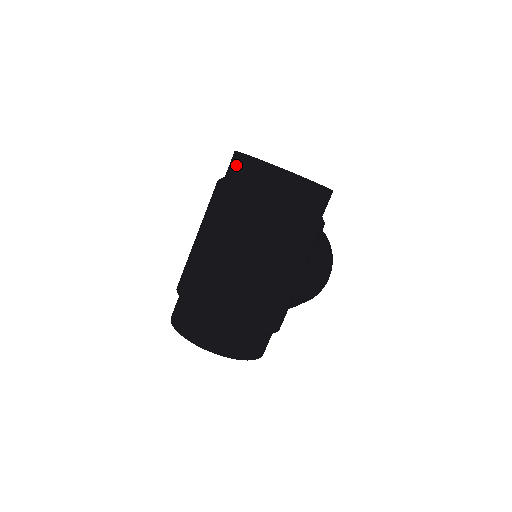
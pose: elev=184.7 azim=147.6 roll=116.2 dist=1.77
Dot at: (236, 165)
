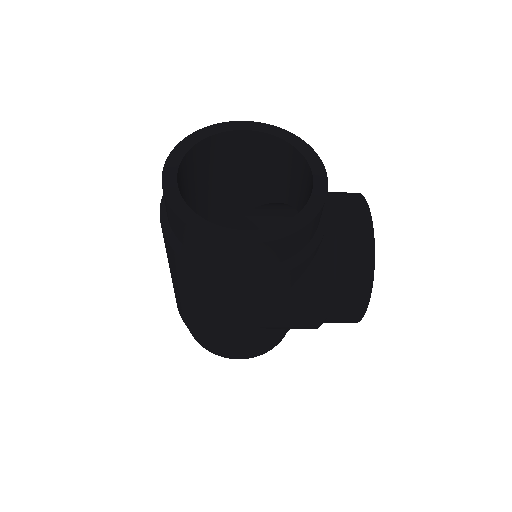
Dot at: occluded
